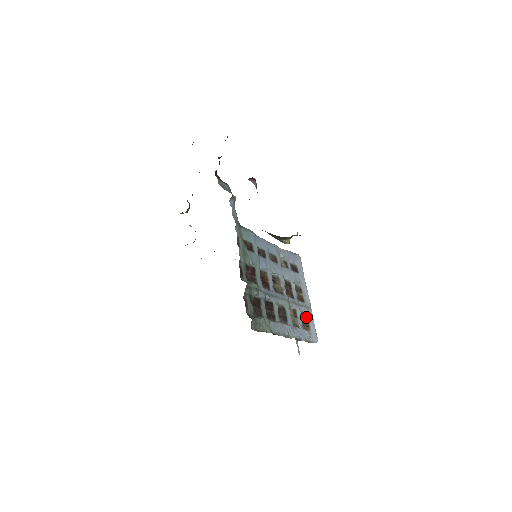
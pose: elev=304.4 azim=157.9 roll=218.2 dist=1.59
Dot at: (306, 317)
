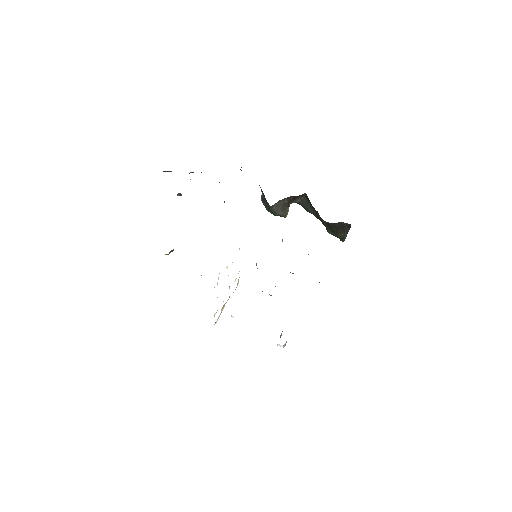
Dot at: occluded
